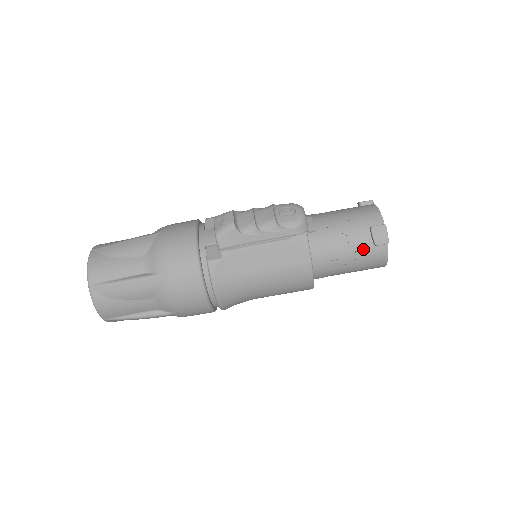
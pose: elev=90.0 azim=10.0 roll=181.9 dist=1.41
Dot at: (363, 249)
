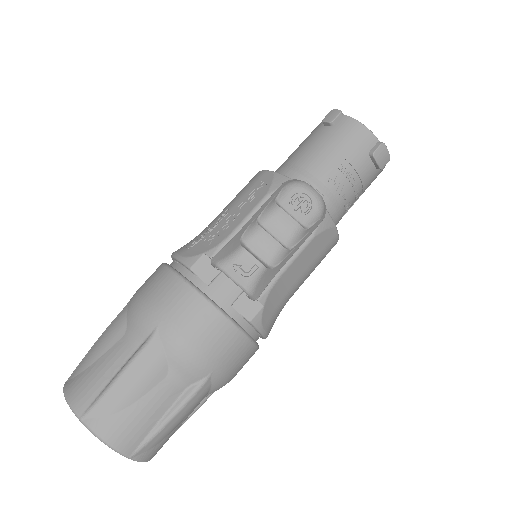
Dot at: (368, 180)
